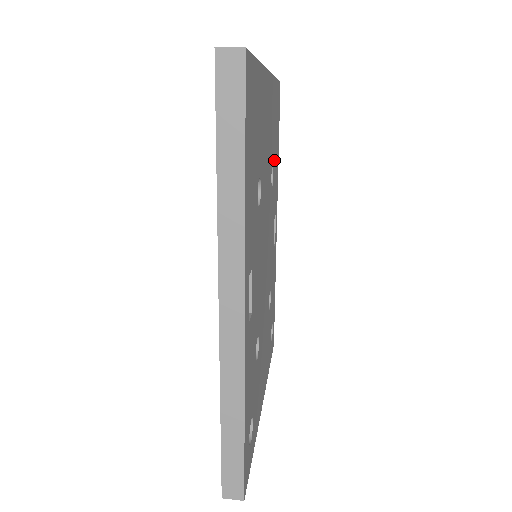
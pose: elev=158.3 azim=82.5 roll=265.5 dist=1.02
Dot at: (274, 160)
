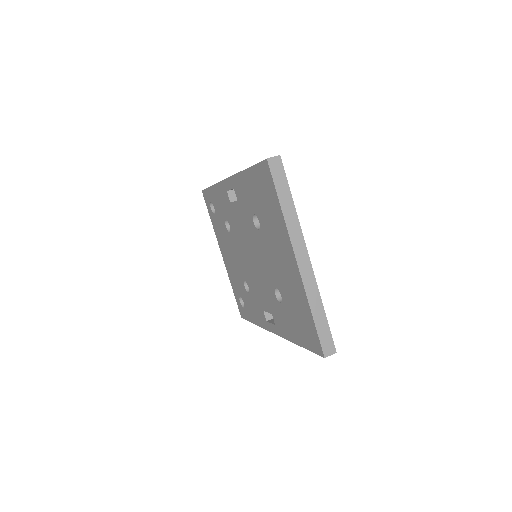
Dot at: occluded
